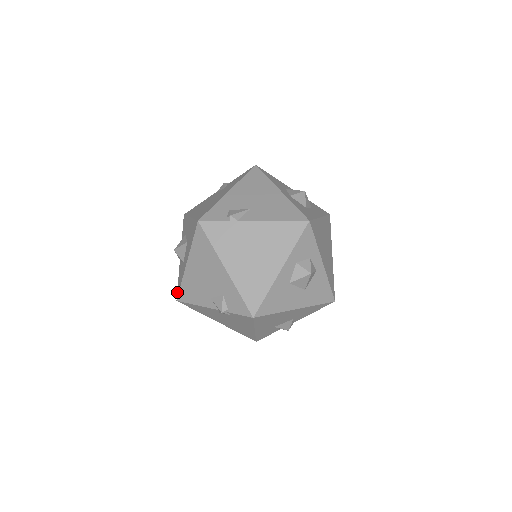
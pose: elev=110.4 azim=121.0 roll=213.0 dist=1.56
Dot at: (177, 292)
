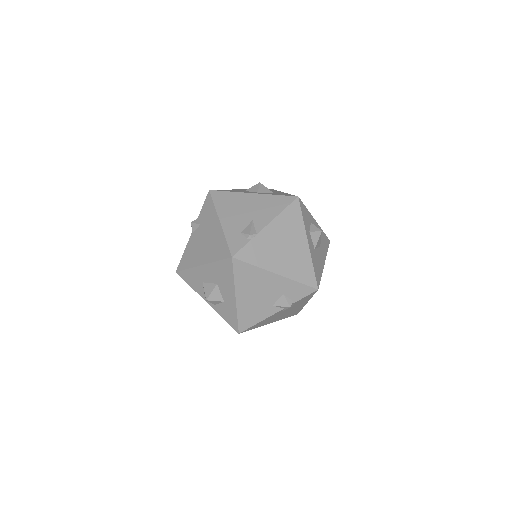
Dot at: (234, 328)
